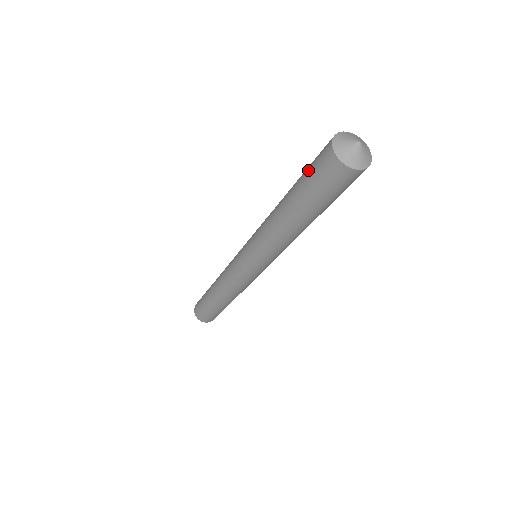
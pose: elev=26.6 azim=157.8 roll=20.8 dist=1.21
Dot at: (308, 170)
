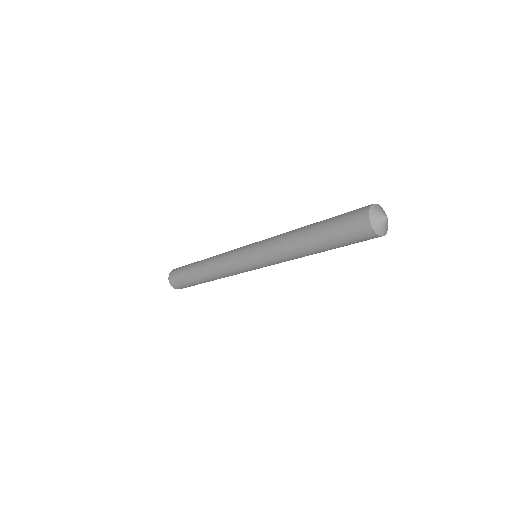
Dot at: (342, 215)
